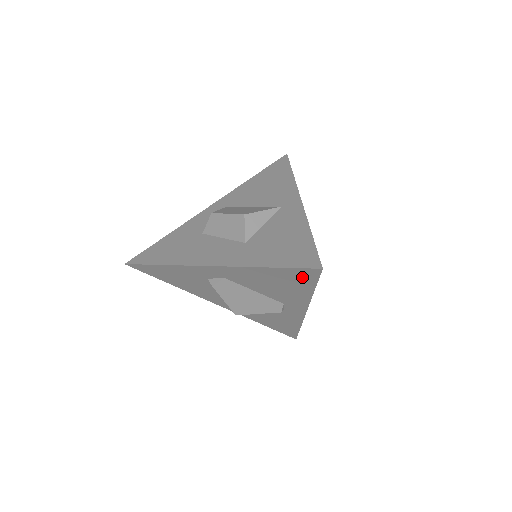
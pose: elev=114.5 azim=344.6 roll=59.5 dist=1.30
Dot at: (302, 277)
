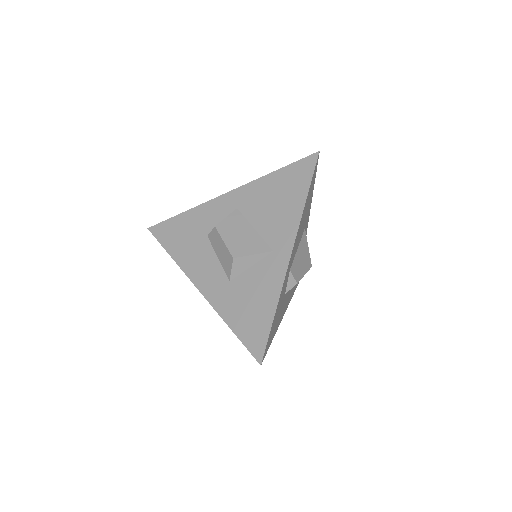
Dot at: occluded
